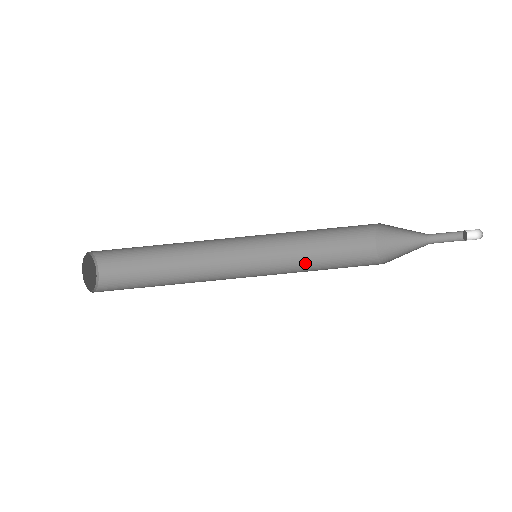
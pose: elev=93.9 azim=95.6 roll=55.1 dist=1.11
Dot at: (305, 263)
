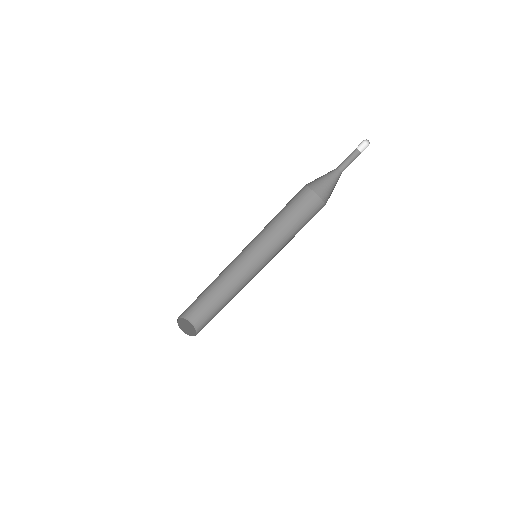
Dot at: (274, 225)
